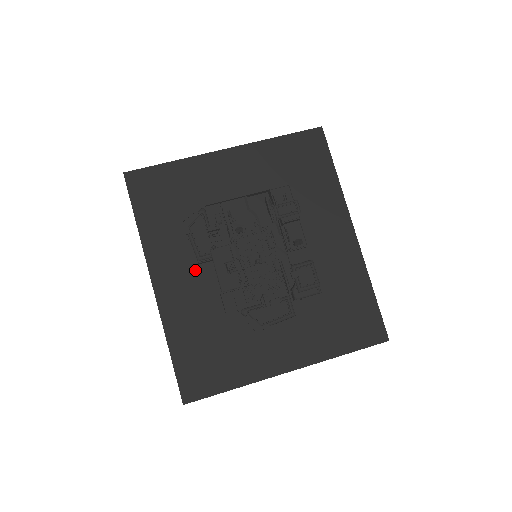
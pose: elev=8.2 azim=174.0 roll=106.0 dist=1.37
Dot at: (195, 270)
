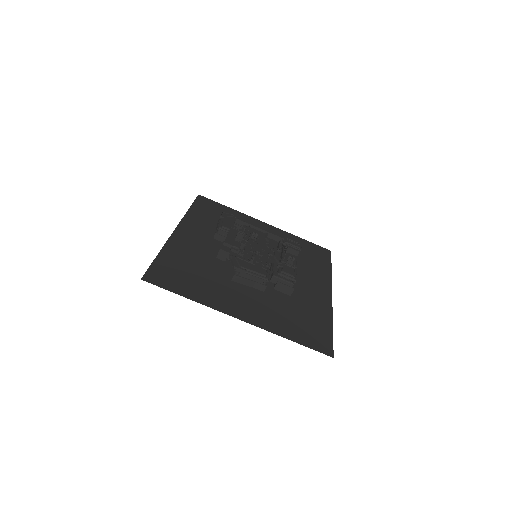
Dot at: (209, 241)
